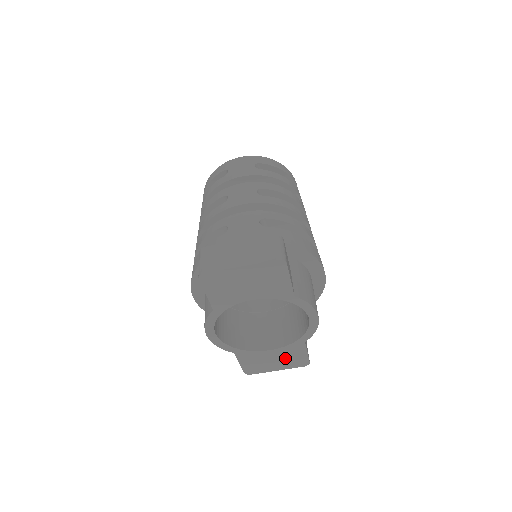
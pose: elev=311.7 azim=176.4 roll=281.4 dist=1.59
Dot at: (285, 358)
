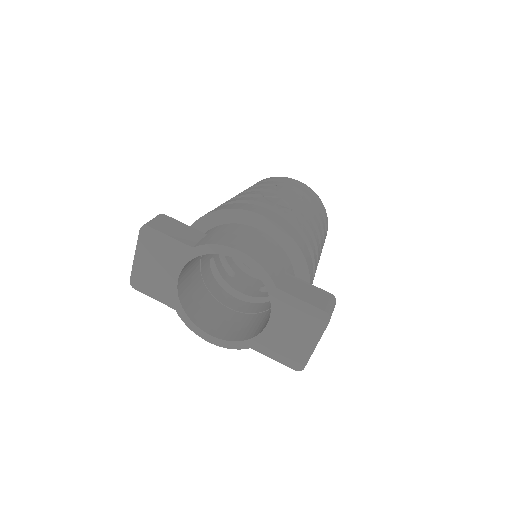
Dot at: (295, 323)
